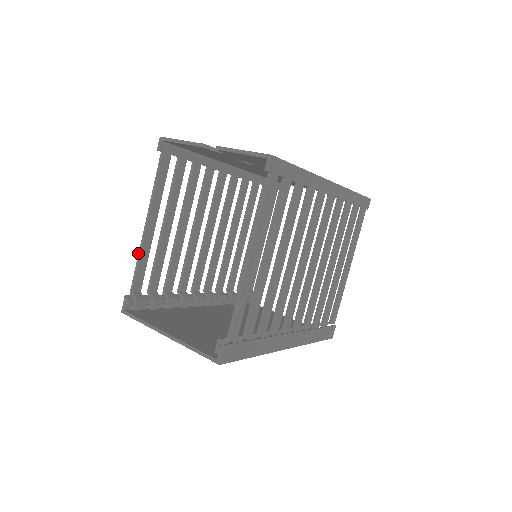
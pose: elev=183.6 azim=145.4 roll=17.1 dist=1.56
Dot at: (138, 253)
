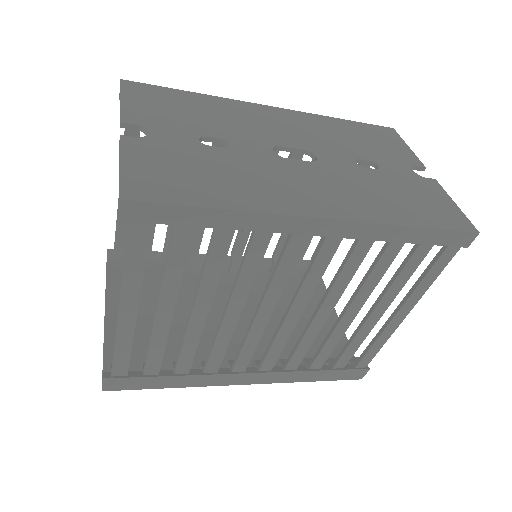
Dot at: (117, 211)
